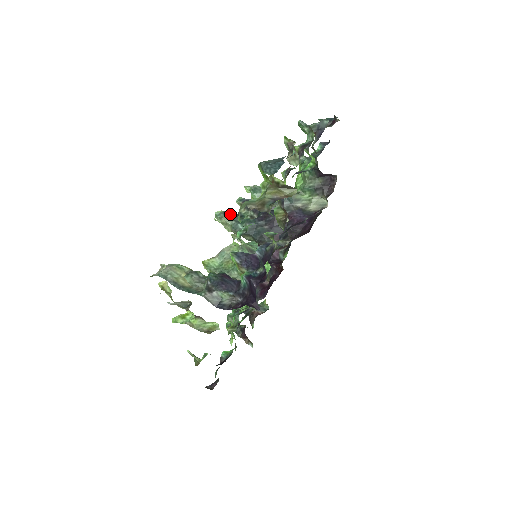
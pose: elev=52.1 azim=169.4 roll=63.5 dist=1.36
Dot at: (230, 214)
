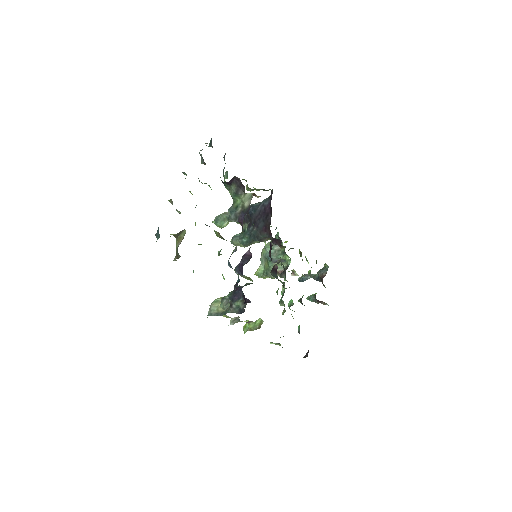
Dot at: (235, 237)
